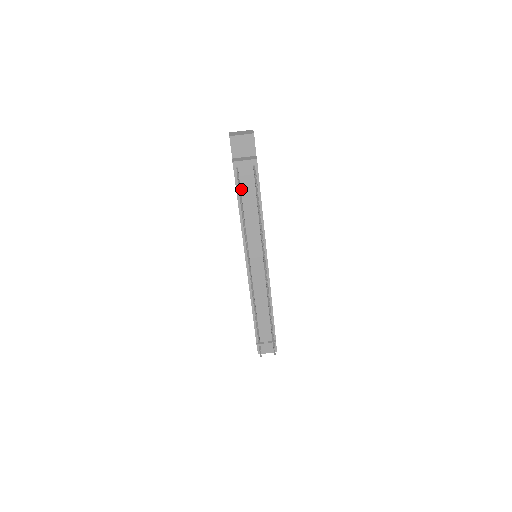
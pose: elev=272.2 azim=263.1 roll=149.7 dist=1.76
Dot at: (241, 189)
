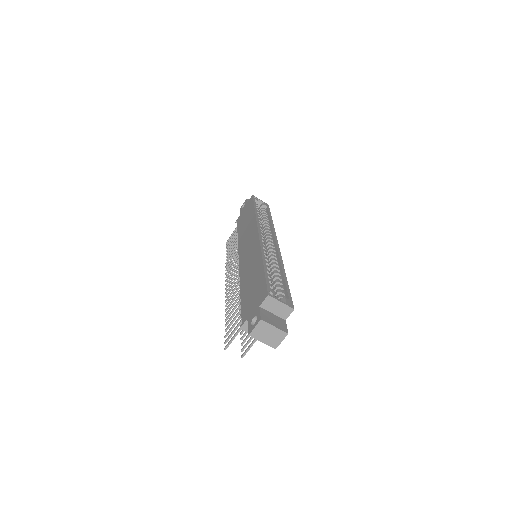
Dot at: occluded
